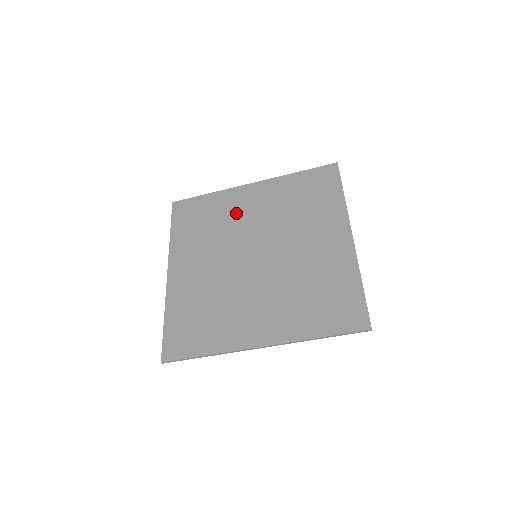
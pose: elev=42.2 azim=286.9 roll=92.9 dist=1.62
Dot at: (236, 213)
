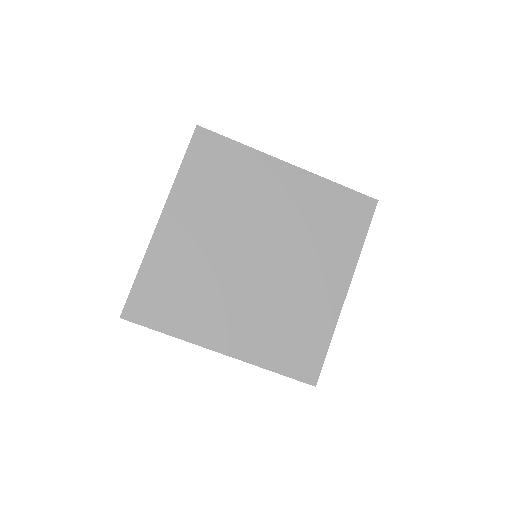
Dot at: (259, 192)
